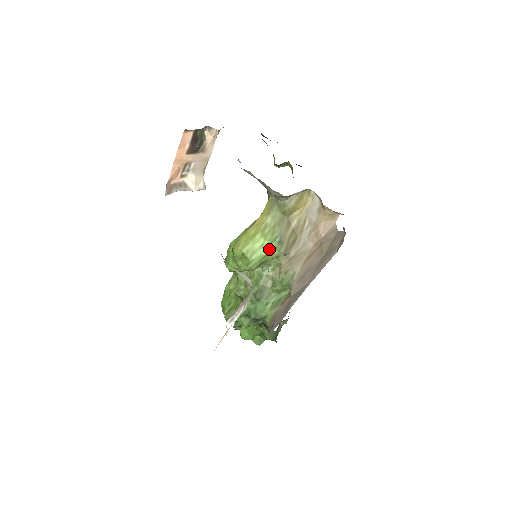
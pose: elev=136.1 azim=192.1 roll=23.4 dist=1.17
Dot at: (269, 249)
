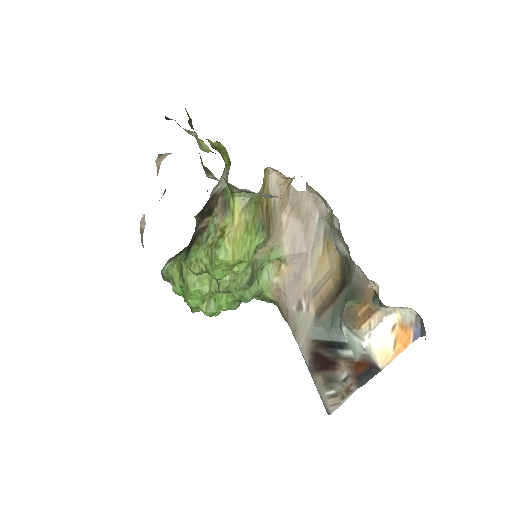
Dot at: (256, 241)
